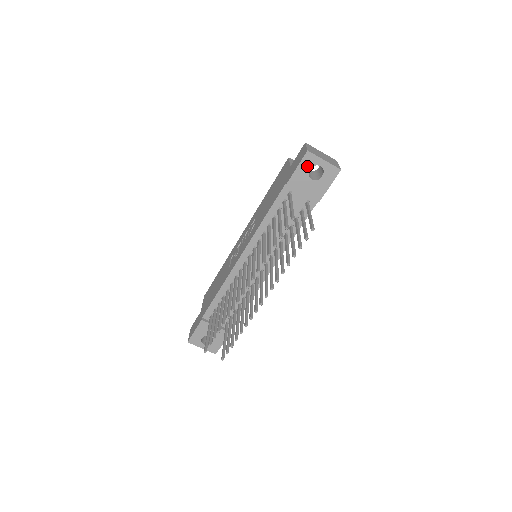
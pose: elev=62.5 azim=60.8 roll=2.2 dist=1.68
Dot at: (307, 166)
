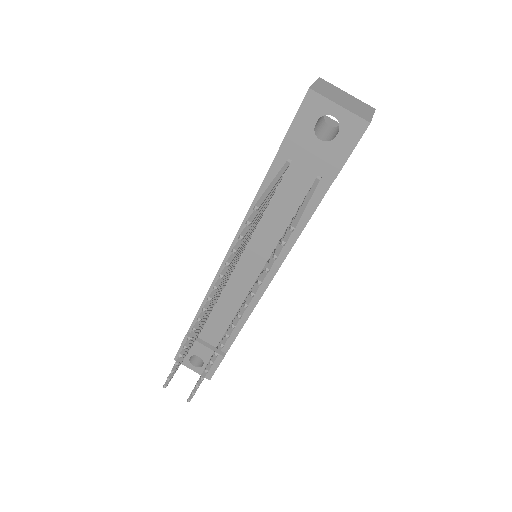
Dot at: (310, 116)
